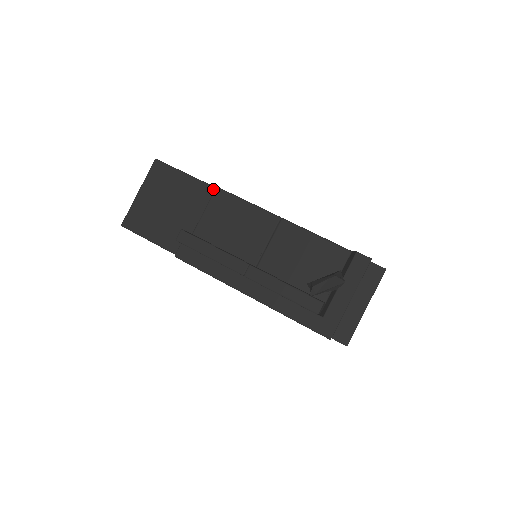
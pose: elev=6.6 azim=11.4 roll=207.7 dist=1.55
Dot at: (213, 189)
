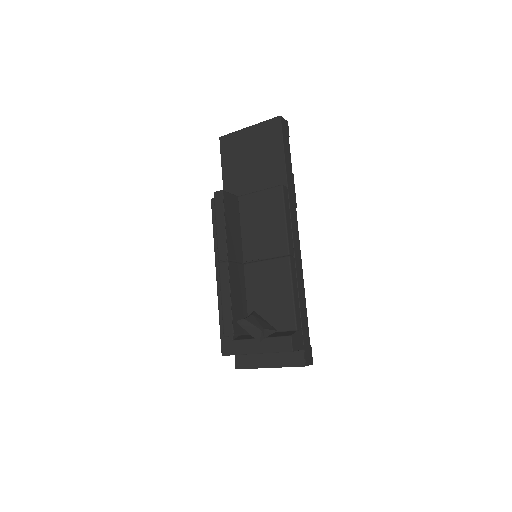
Dot at: (285, 182)
